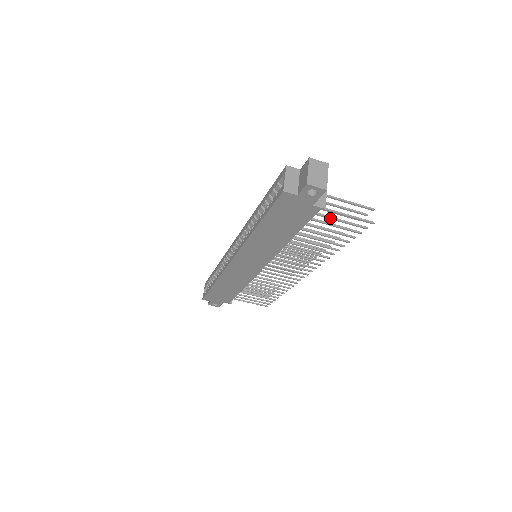
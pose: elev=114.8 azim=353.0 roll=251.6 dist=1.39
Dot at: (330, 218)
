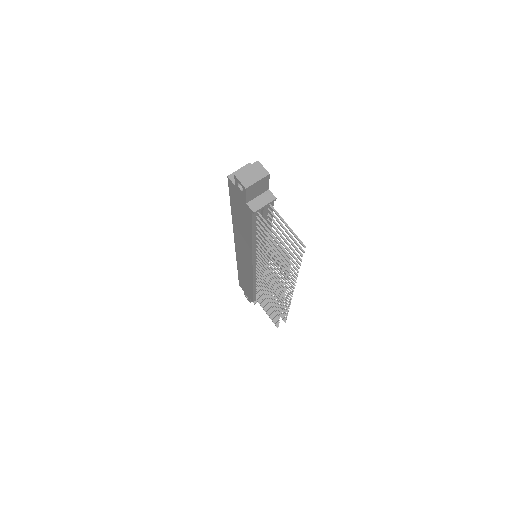
Dot at: (267, 230)
